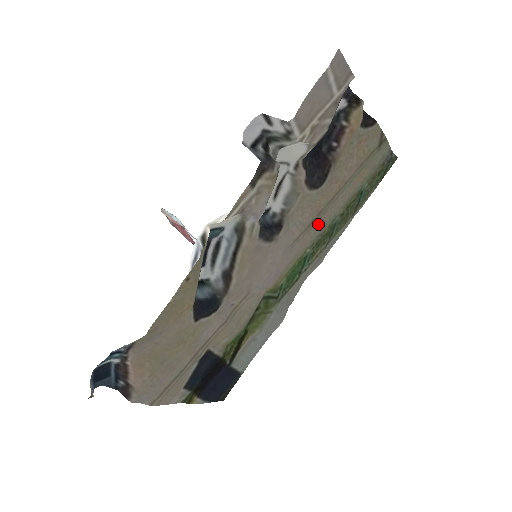
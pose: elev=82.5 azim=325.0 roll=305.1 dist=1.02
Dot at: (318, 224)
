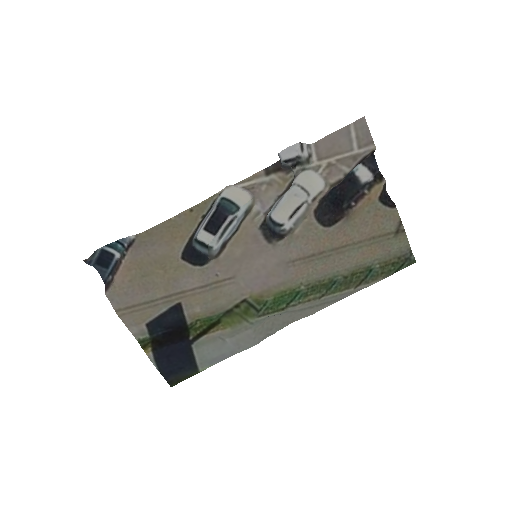
Dot at: (318, 265)
